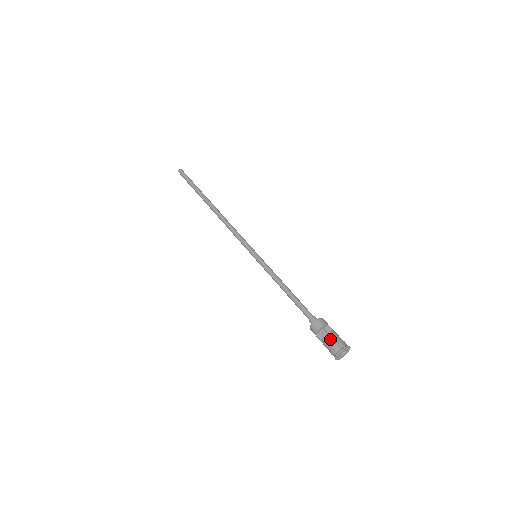
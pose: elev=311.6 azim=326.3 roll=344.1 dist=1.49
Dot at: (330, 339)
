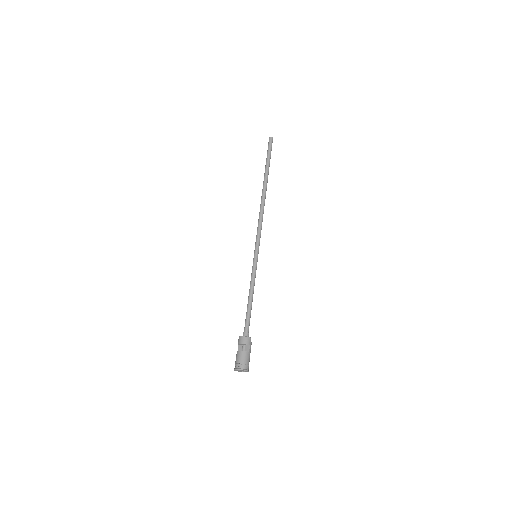
Dot at: (238, 356)
